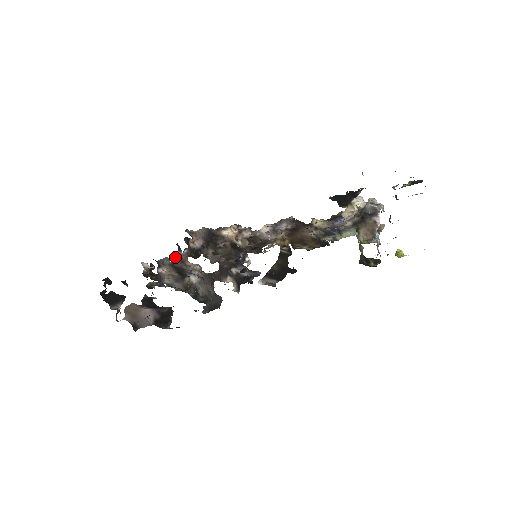
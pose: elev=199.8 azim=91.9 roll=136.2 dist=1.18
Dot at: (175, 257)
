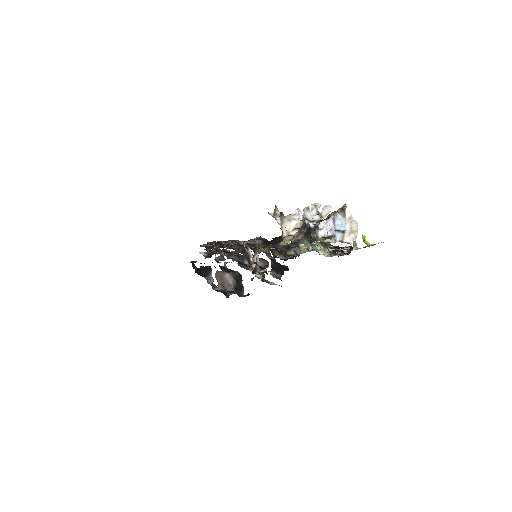
Dot at: occluded
